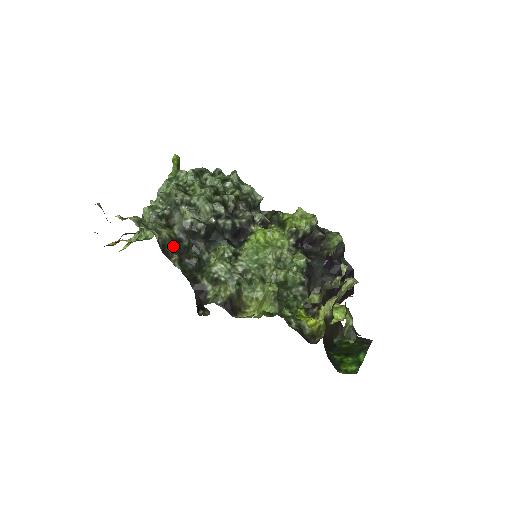
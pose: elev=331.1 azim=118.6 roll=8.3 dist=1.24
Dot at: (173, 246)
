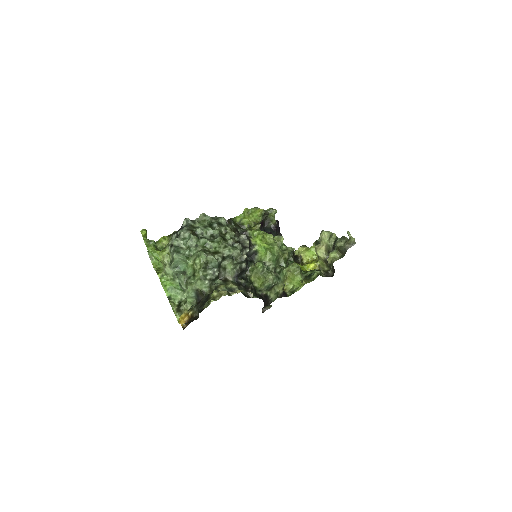
Dot at: (243, 289)
